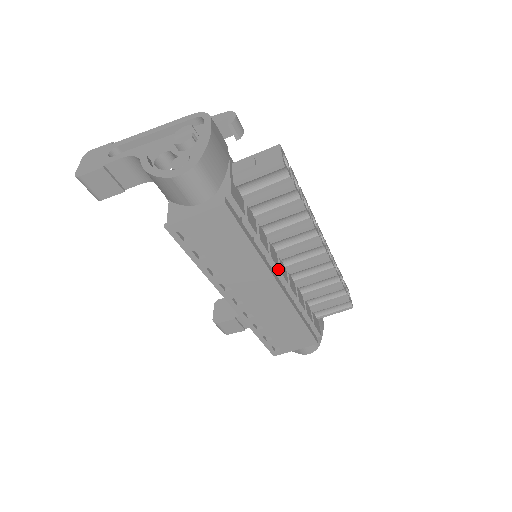
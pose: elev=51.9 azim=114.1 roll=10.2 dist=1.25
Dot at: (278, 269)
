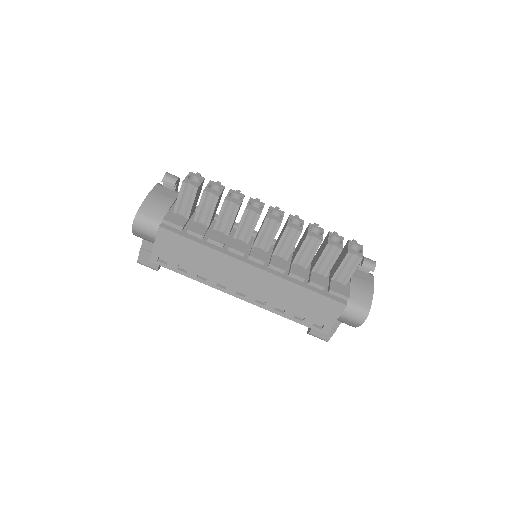
Dot at: (244, 254)
